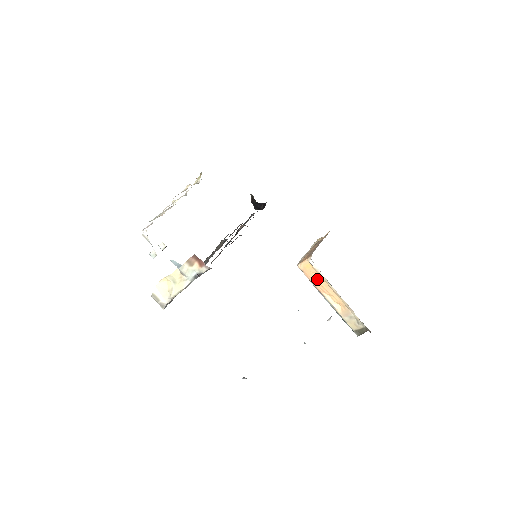
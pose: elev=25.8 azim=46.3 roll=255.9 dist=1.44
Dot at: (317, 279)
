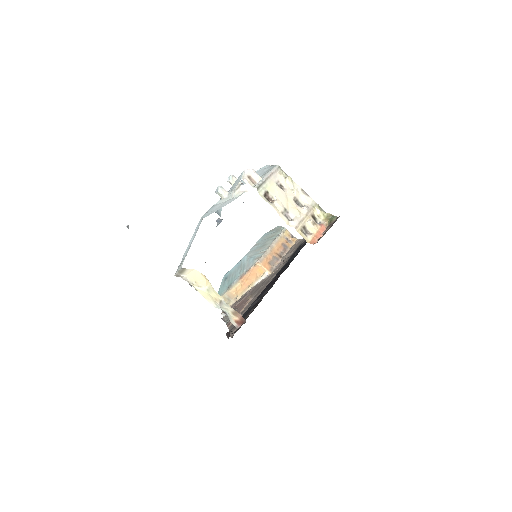
Dot at: (252, 277)
